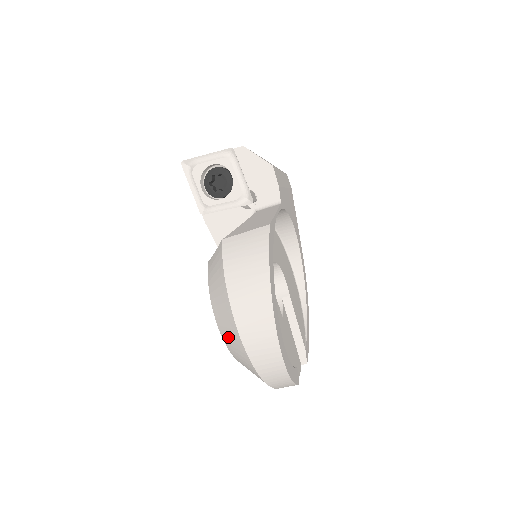
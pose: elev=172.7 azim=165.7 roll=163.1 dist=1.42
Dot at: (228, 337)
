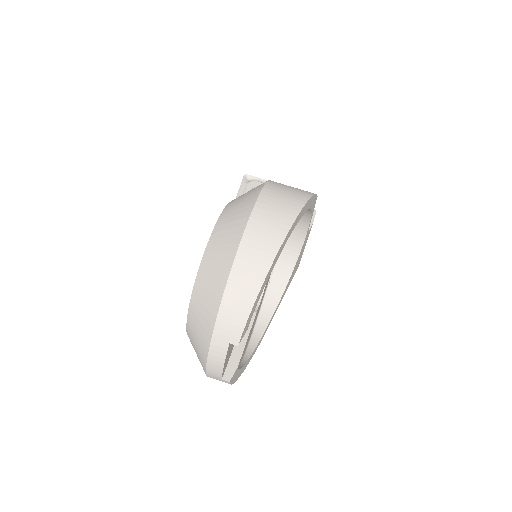
Dot at: (225, 226)
